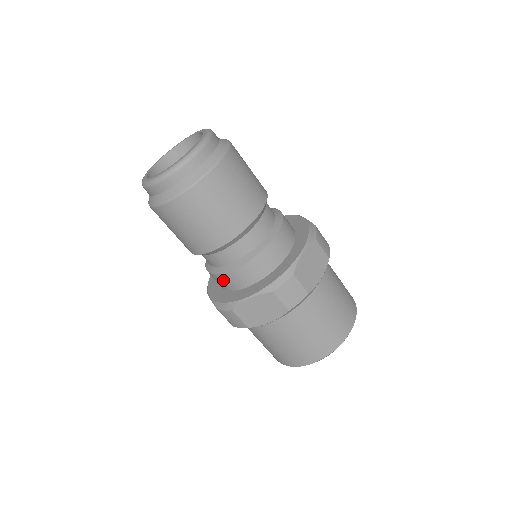
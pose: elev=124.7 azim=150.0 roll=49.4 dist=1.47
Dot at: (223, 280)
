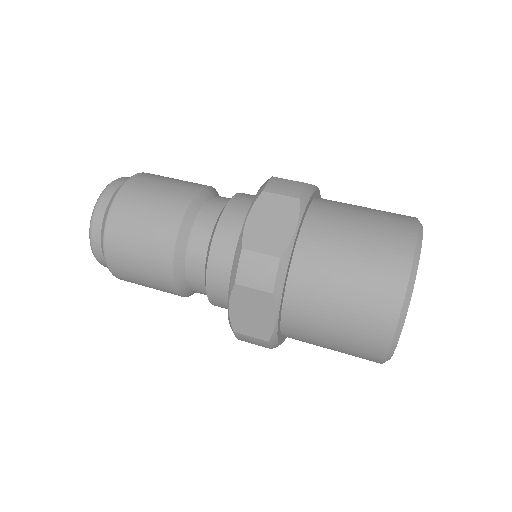
Dot at: (219, 256)
